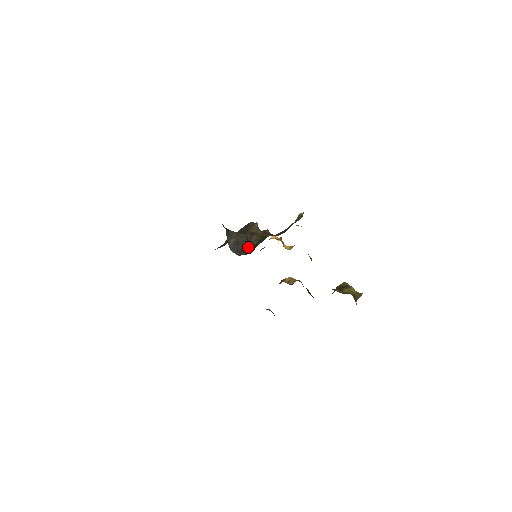
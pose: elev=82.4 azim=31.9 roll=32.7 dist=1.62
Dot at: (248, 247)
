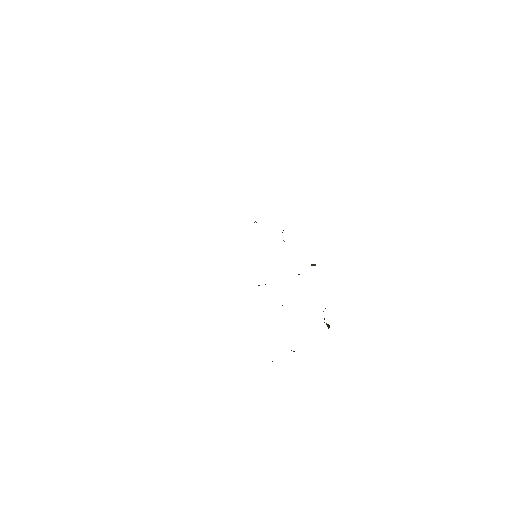
Dot at: occluded
